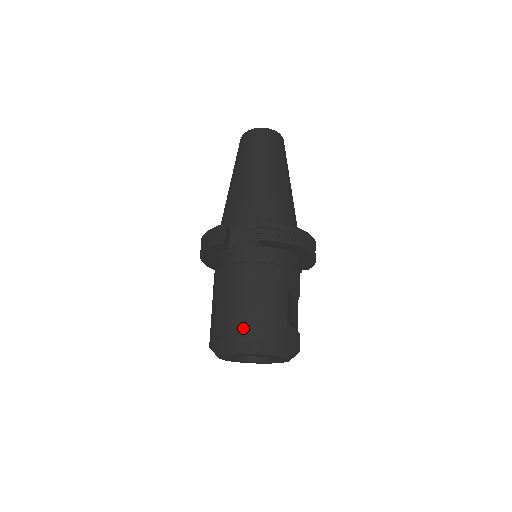
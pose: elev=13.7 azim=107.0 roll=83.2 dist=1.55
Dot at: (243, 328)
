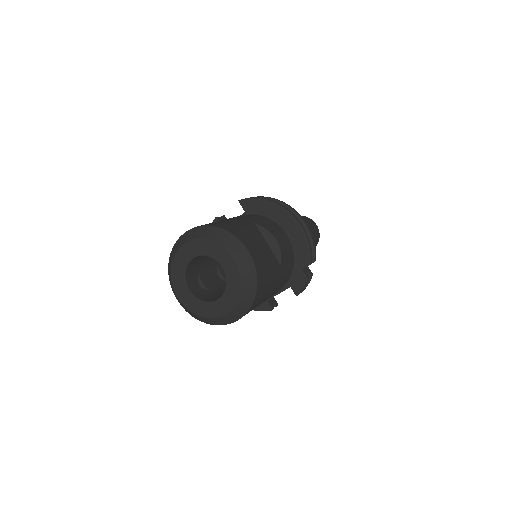
Dot at: occluded
